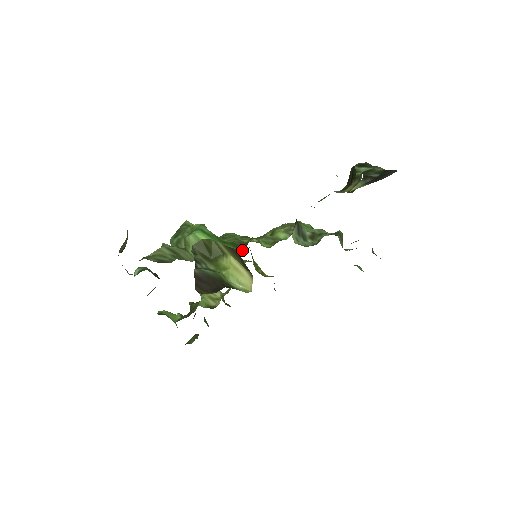
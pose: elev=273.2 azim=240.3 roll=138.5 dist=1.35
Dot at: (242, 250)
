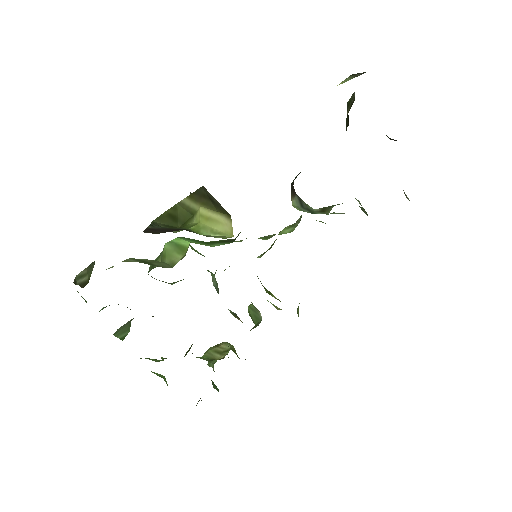
Dot at: (232, 241)
